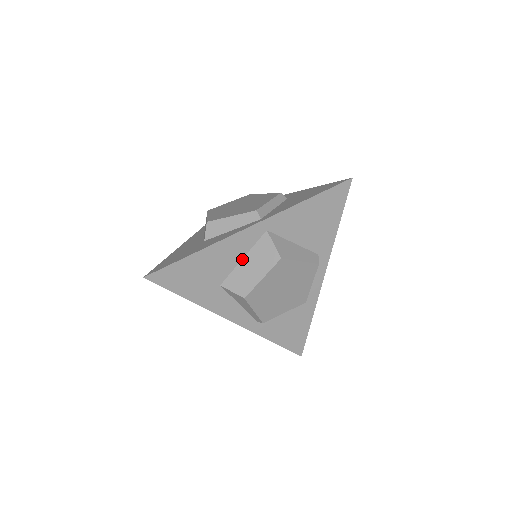
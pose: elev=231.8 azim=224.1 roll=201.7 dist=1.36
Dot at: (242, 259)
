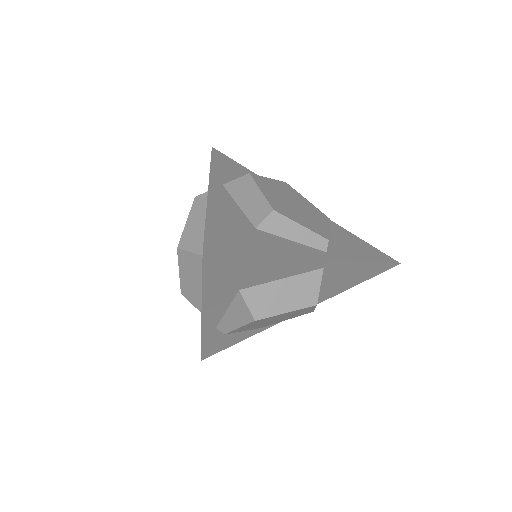
Dot at: (281, 279)
